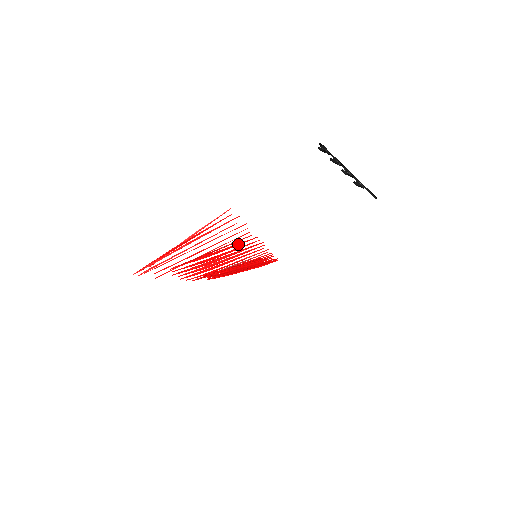
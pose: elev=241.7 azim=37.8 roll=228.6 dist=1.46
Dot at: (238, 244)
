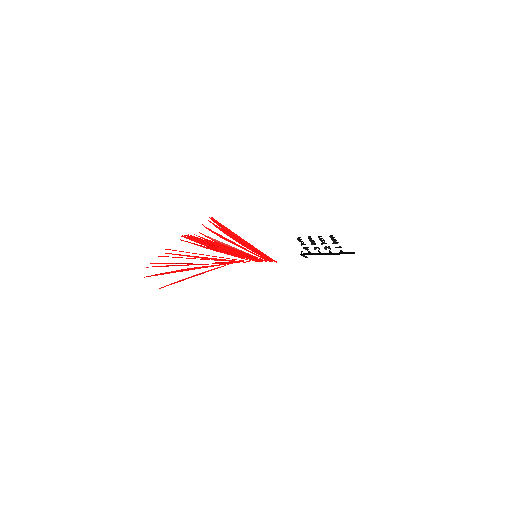
Dot at: occluded
